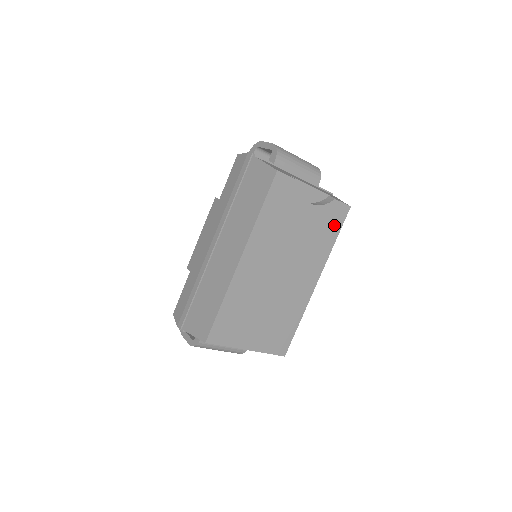
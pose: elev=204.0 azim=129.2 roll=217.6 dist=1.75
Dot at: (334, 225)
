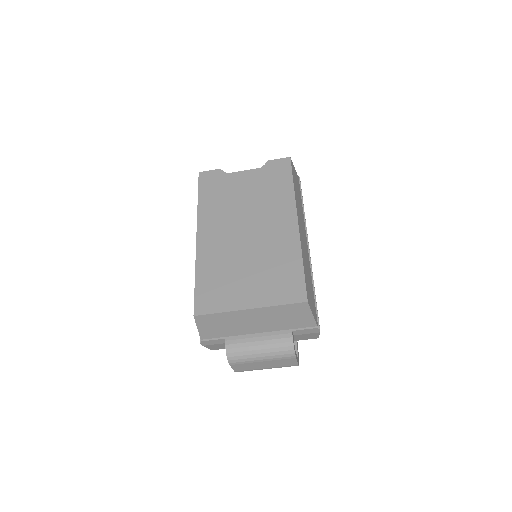
Dot at: (282, 175)
